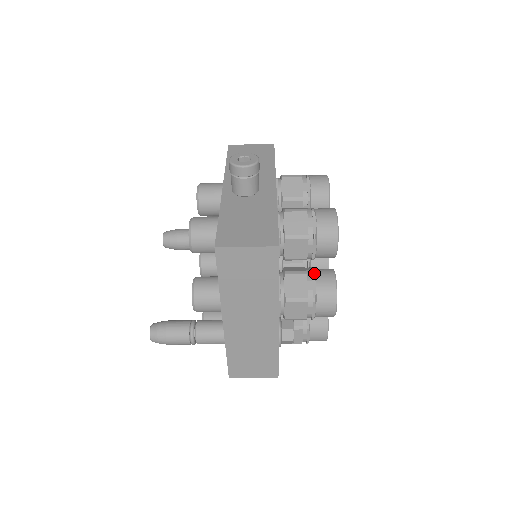
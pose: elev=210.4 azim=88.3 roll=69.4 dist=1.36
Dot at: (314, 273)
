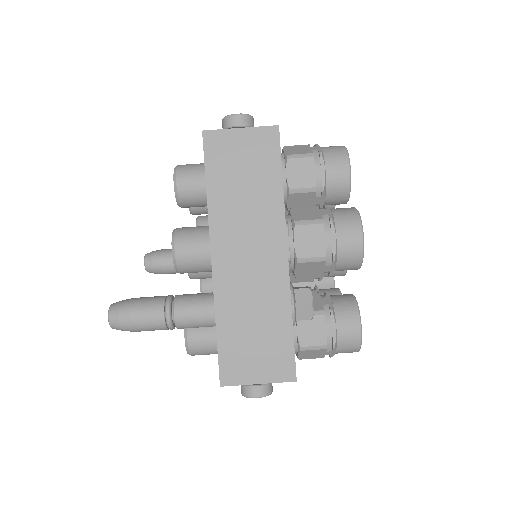
Dot at: (327, 207)
